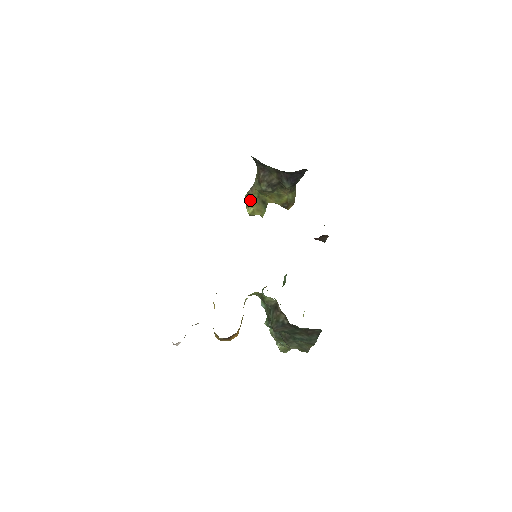
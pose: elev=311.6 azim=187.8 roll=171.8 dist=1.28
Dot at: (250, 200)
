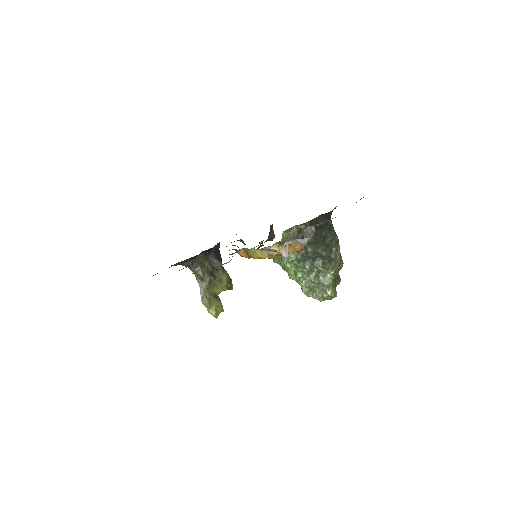
Dot at: (207, 302)
